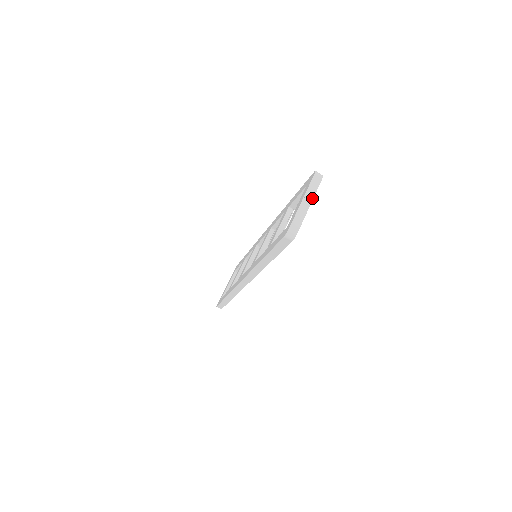
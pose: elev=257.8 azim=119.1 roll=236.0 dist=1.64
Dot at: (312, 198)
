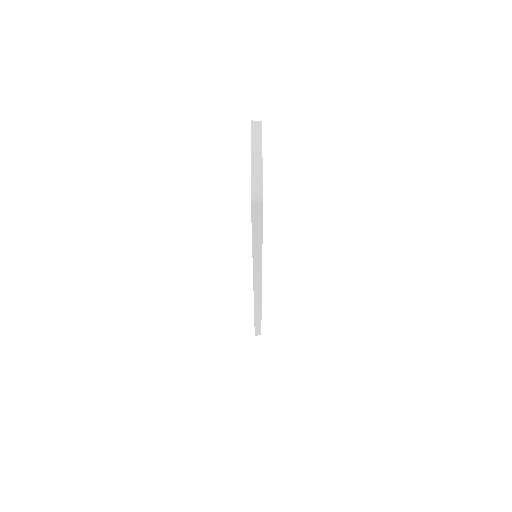
Dot at: (261, 147)
